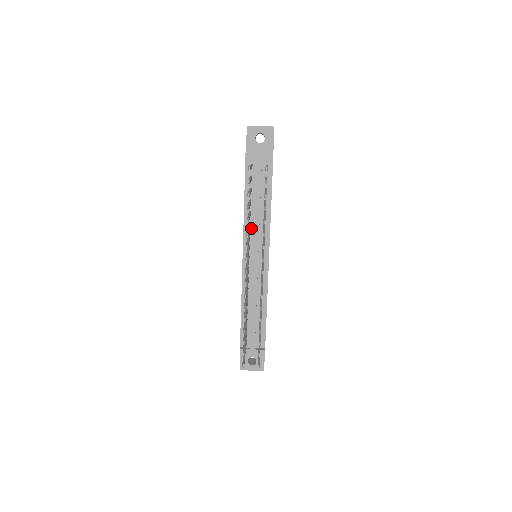
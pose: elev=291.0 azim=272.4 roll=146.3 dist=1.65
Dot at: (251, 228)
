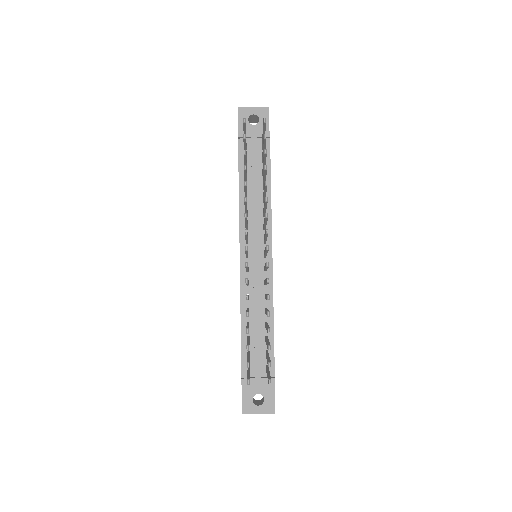
Dot at: (248, 219)
